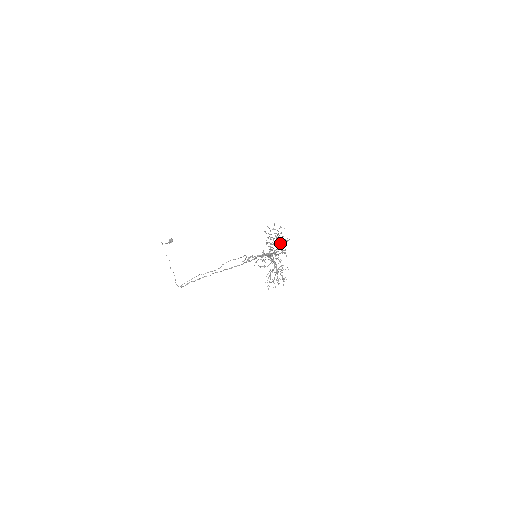
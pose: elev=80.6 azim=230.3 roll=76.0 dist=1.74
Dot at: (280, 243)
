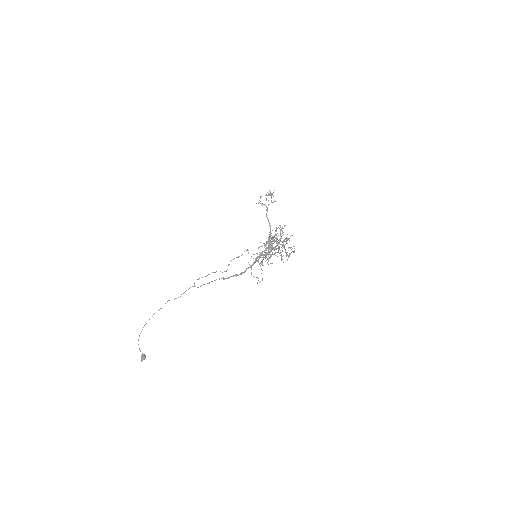
Dot at: (272, 238)
